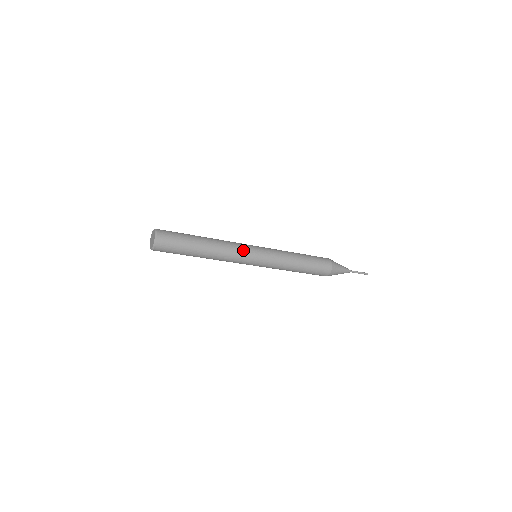
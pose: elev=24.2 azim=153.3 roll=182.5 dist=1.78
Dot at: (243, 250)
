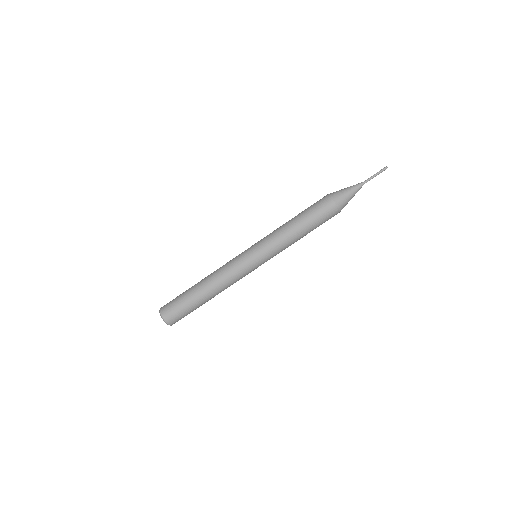
Dot at: (234, 262)
